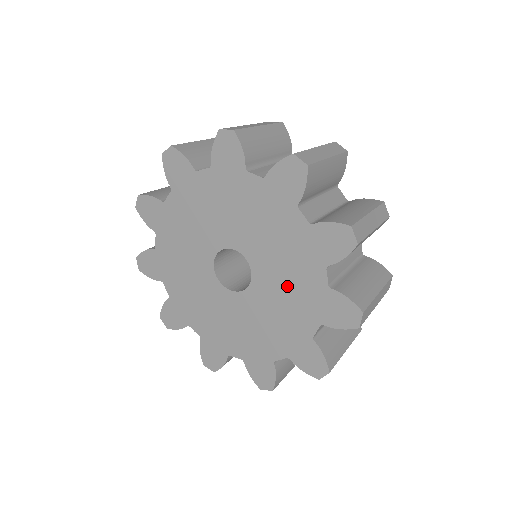
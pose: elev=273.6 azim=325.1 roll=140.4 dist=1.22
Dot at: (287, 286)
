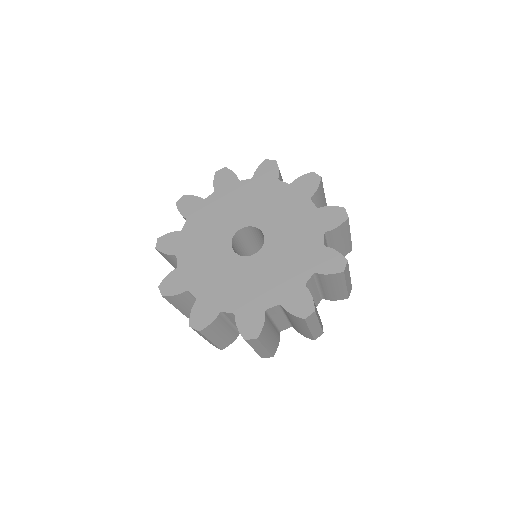
Dot at: (291, 225)
